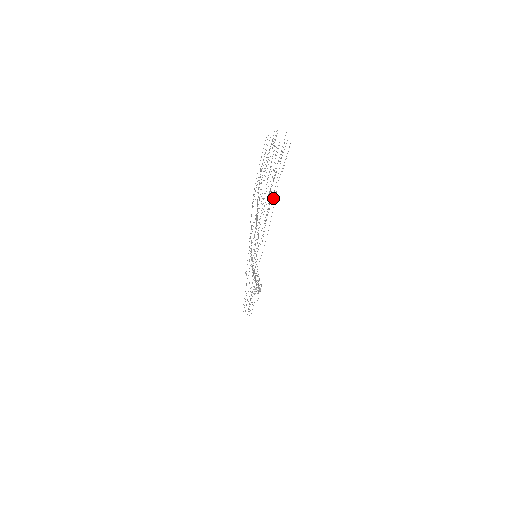
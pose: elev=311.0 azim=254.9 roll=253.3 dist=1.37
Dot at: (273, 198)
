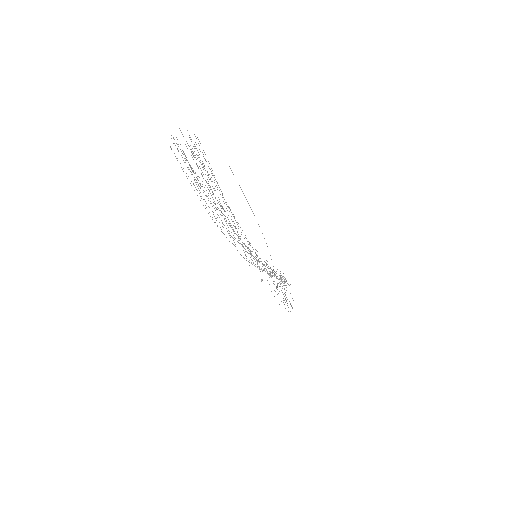
Dot at: occluded
